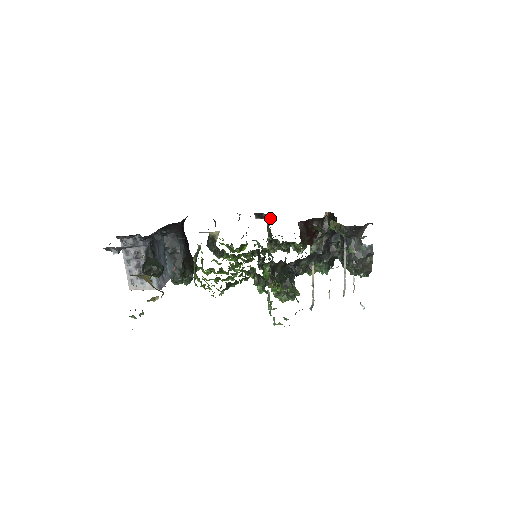
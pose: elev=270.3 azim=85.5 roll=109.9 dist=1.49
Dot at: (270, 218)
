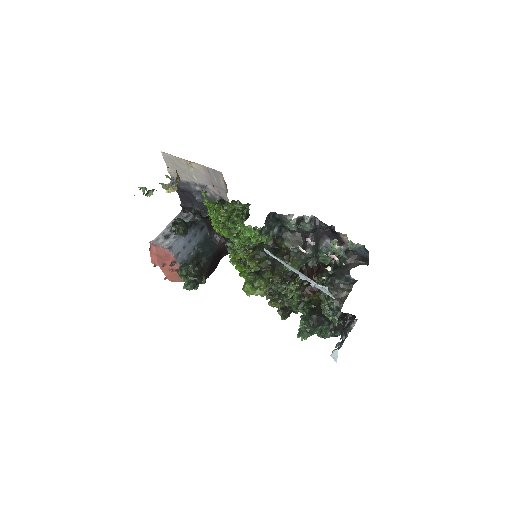
Dot at: occluded
